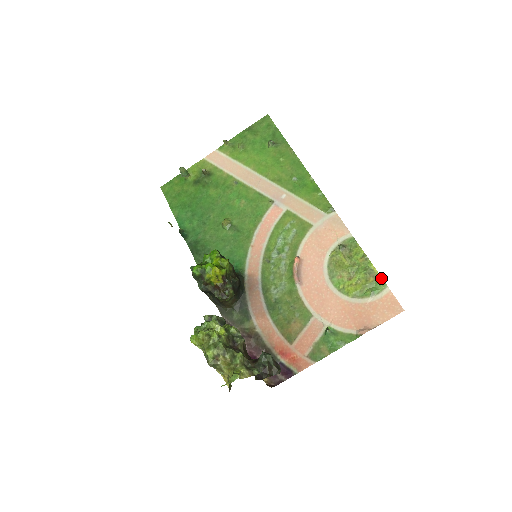
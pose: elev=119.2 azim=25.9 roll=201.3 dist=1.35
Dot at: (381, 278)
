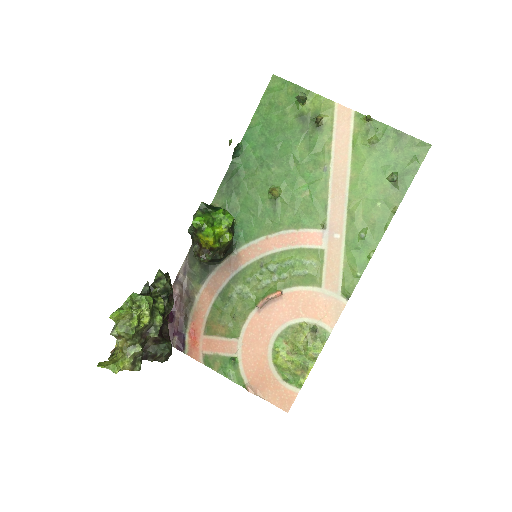
Dot at: (304, 381)
